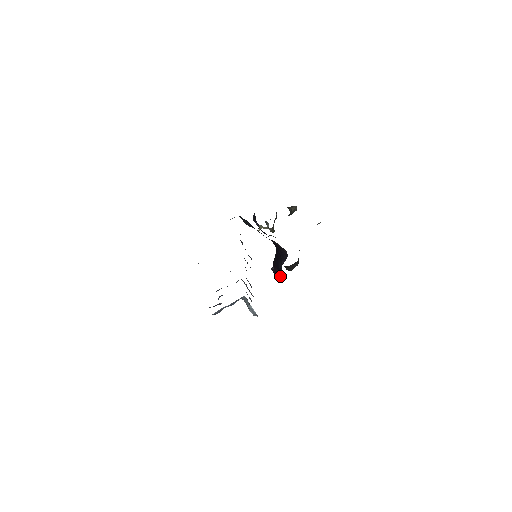
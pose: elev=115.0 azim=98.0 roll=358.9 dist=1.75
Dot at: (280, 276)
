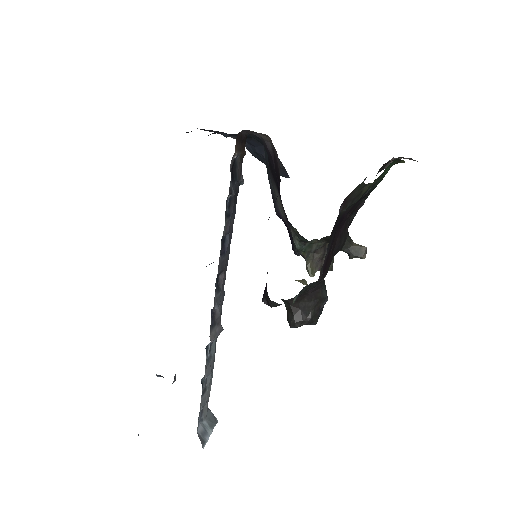
Dot at: (265, 297)
